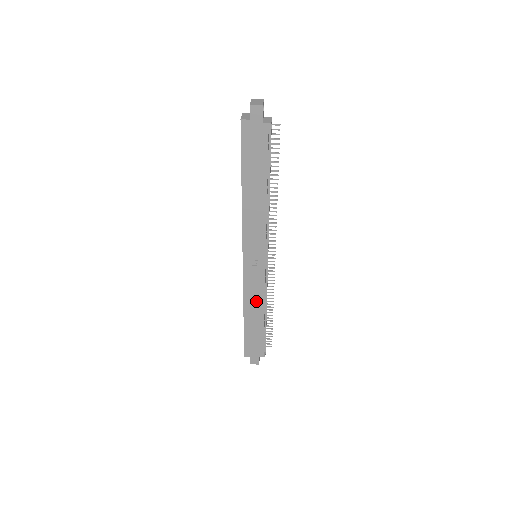
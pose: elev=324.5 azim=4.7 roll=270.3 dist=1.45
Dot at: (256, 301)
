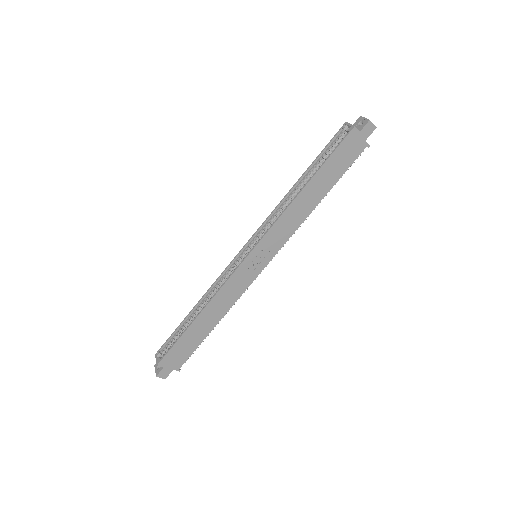
Dot at: (224, 303)
